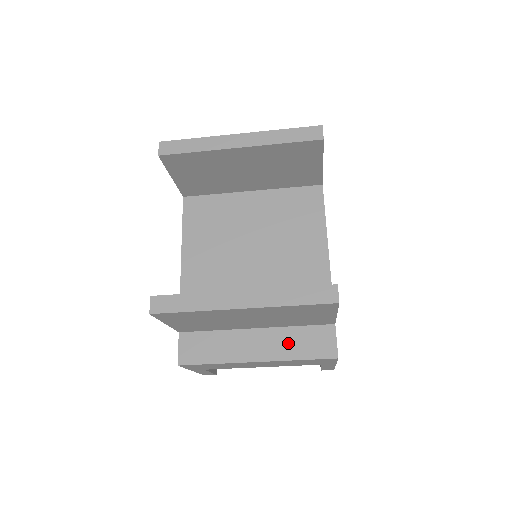
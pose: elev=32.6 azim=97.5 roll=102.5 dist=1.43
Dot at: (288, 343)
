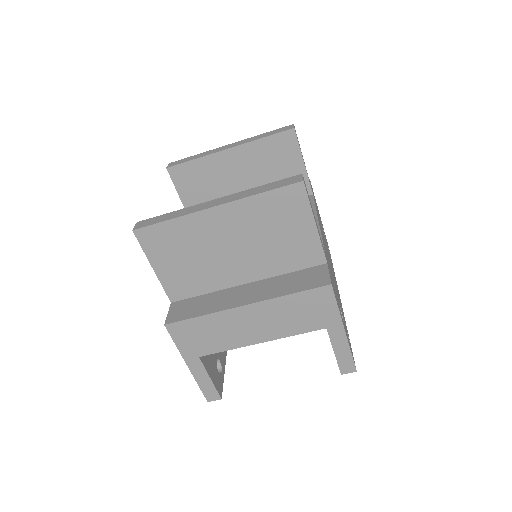
Dot at: (278, 286)
